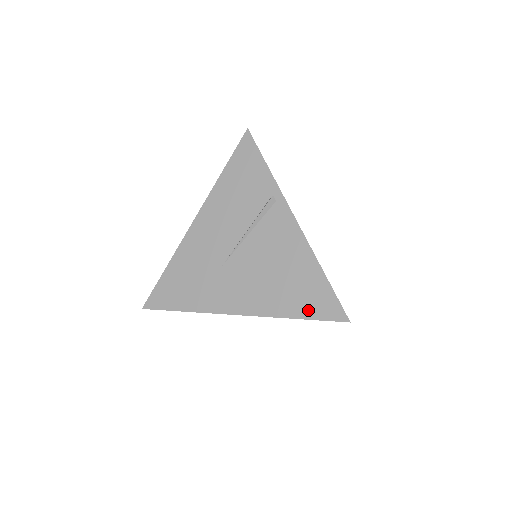
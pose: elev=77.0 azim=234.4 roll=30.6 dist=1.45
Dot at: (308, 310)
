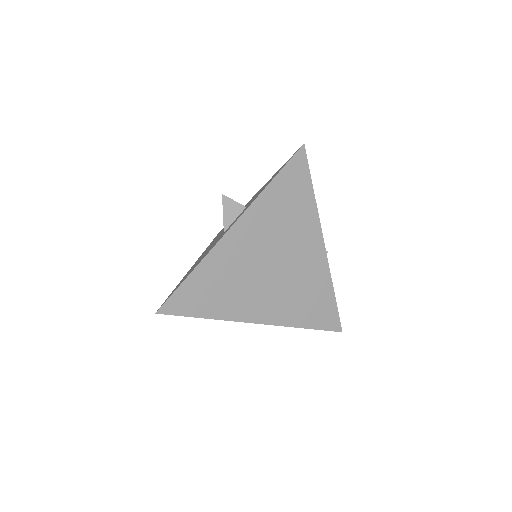
Dot at: occluded
